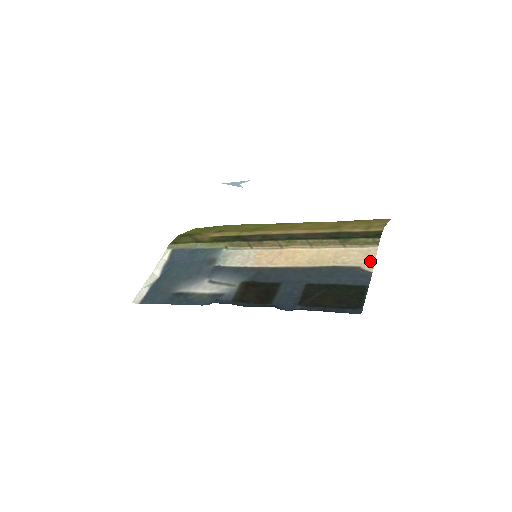
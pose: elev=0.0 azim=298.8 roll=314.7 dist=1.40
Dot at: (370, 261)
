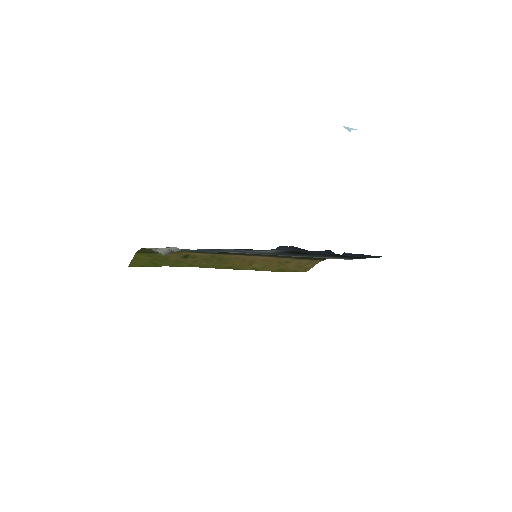
Dot at: occluded
